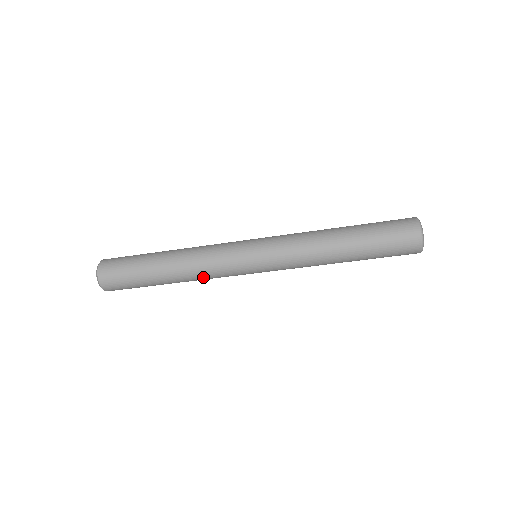
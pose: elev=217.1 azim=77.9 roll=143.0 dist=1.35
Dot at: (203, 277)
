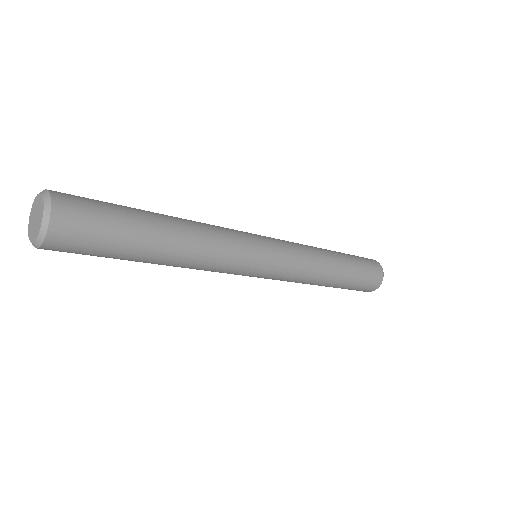
Dot at: occluded
